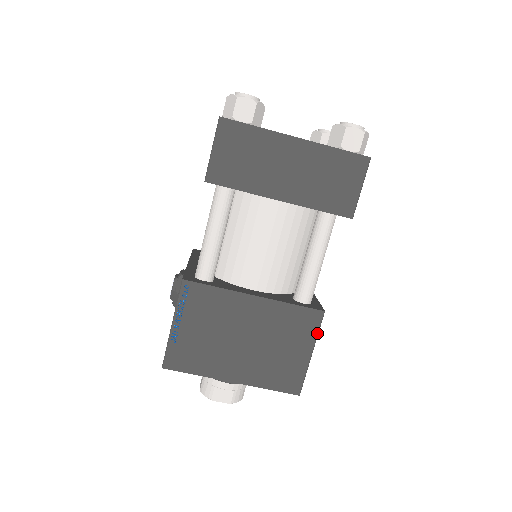
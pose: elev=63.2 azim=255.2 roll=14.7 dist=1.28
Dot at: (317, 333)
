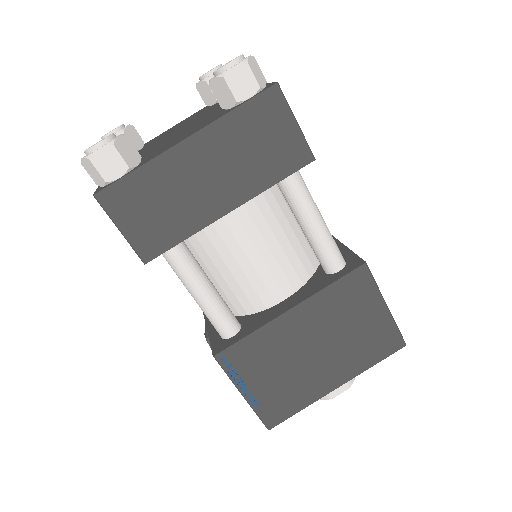
Dot at: (376, 286)
